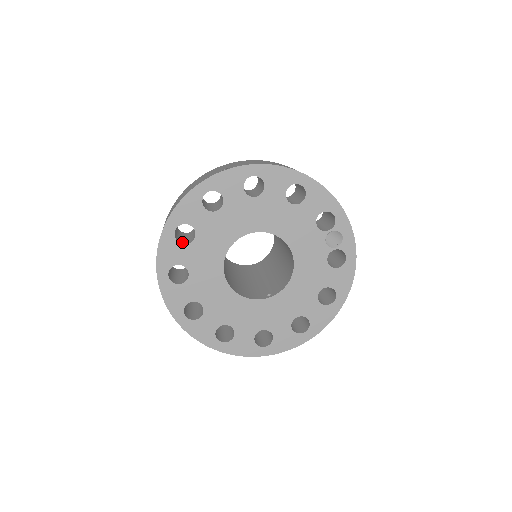
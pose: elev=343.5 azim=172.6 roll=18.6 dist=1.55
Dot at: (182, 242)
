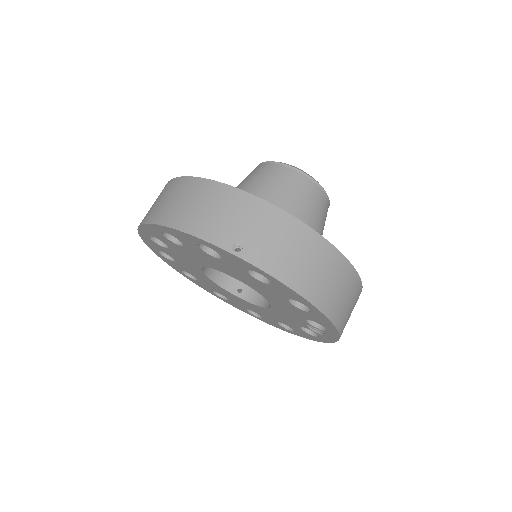
Dot at: occluded
